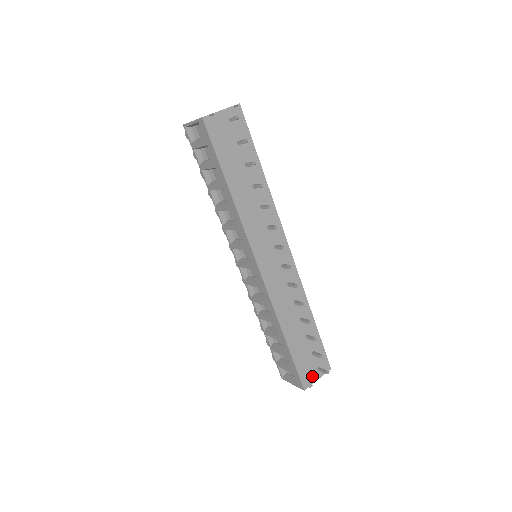
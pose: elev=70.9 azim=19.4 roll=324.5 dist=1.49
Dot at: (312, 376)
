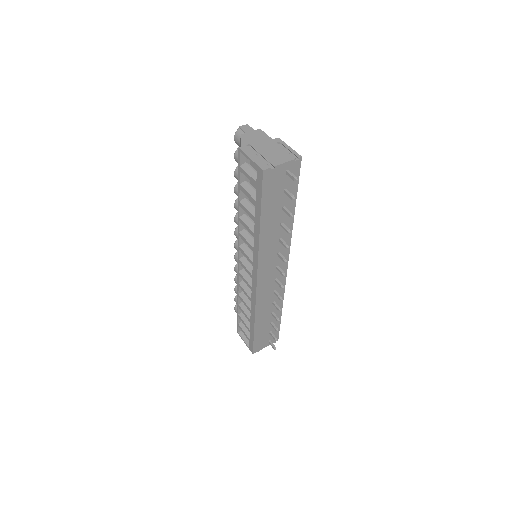
Dot at: (262, 345)
